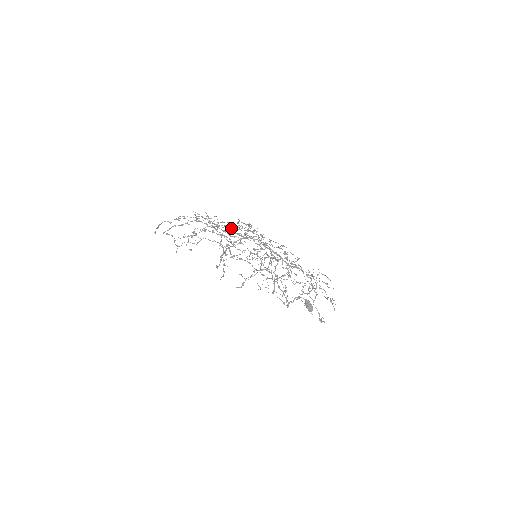
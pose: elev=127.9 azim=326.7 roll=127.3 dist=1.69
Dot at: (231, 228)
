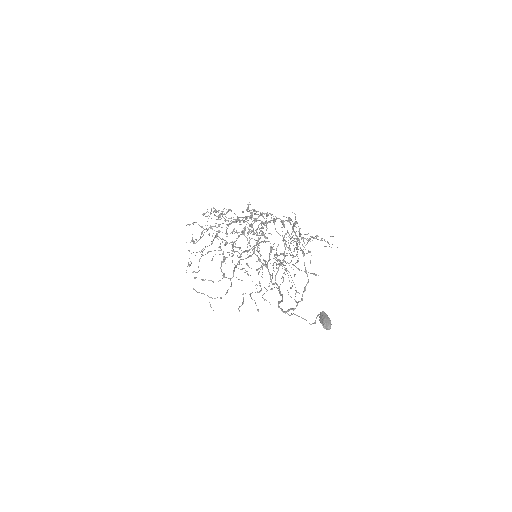
Dot at: occluded
